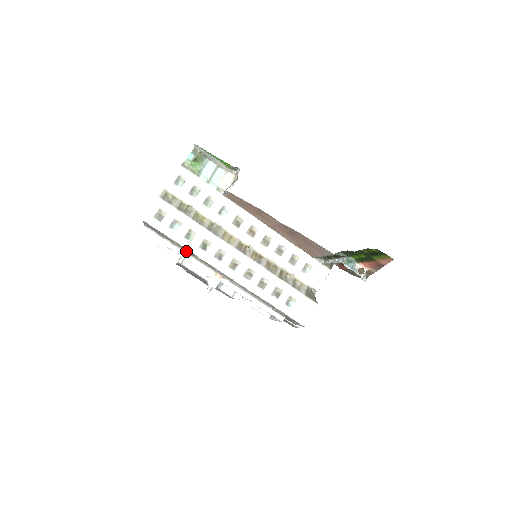
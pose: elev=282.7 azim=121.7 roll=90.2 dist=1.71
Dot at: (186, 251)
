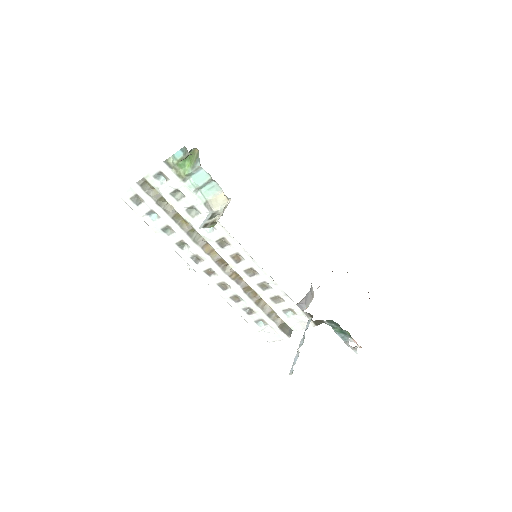
Dot at: occluded
